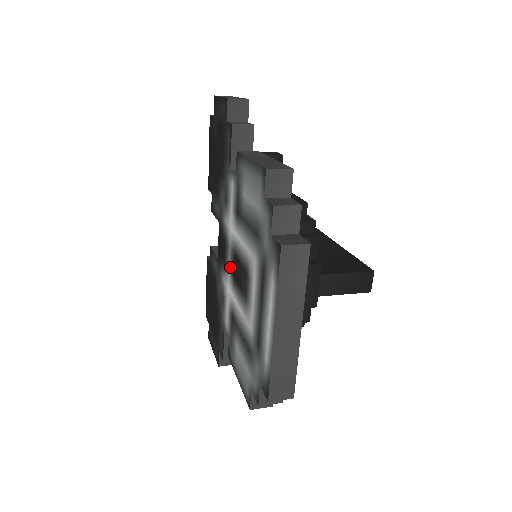
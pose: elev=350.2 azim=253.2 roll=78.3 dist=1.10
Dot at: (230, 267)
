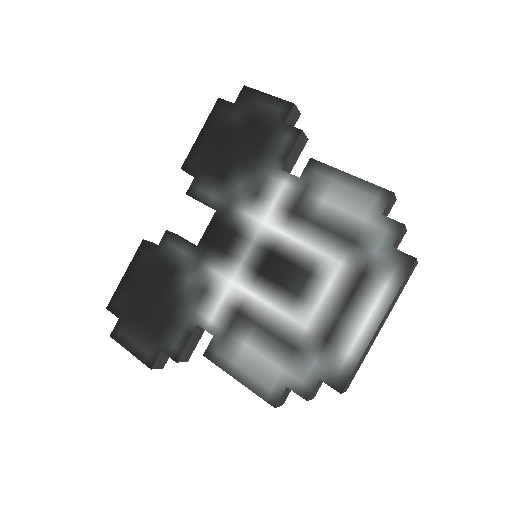
Dot at: (248, 261)
